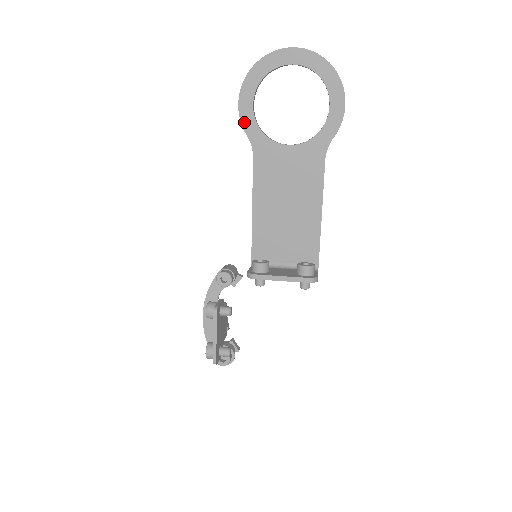
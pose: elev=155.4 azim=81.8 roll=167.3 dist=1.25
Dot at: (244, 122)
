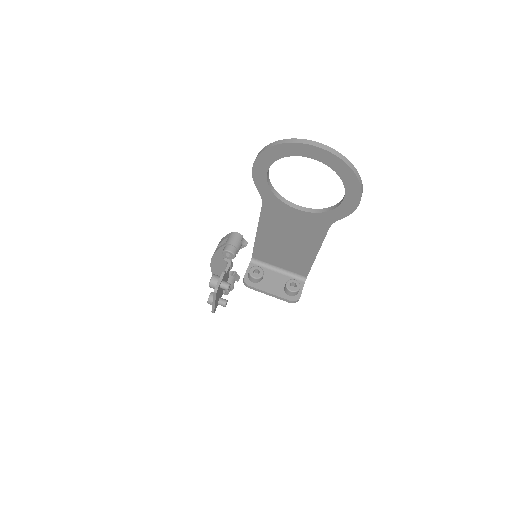
Dot at: (256, 181)
